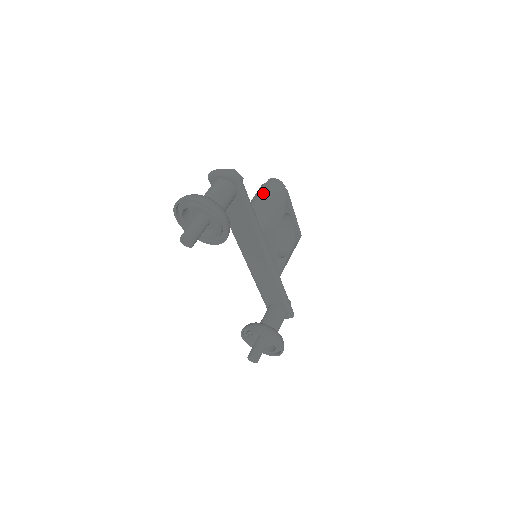
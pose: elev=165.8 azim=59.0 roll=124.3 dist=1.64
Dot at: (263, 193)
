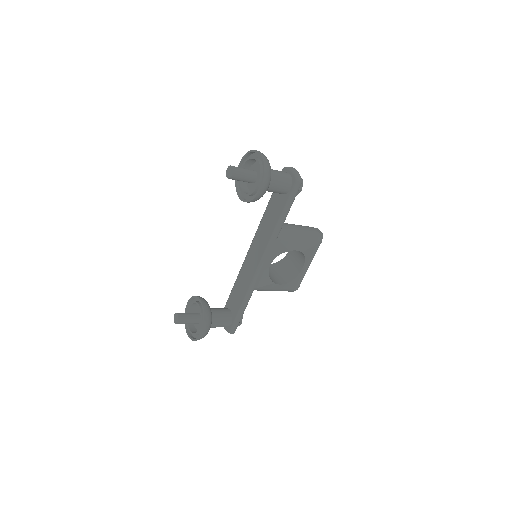
Dot at: (304, 227)
